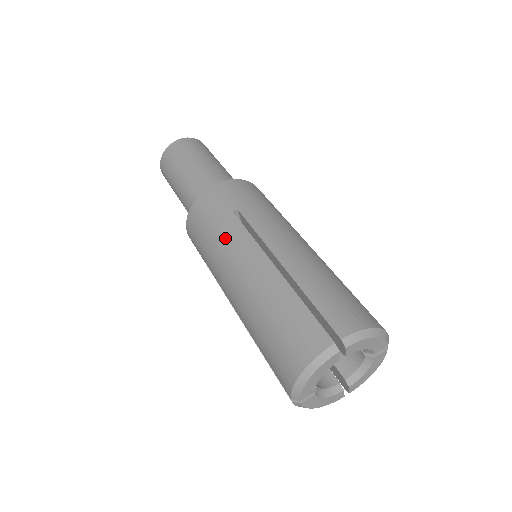
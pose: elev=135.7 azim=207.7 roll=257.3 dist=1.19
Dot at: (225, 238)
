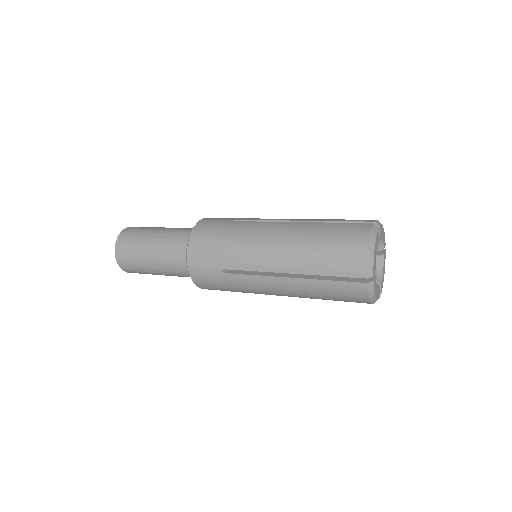
Dot at: (242, 232)
